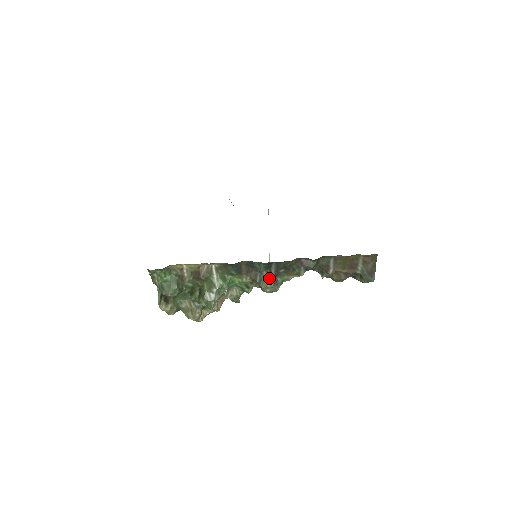
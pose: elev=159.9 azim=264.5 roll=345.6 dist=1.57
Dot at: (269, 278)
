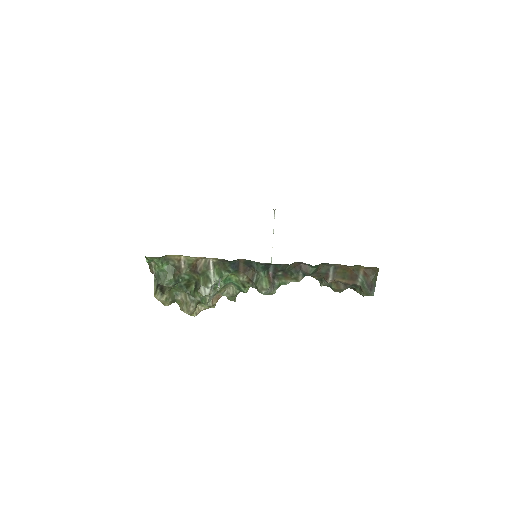
Dot at: (266, 279)
